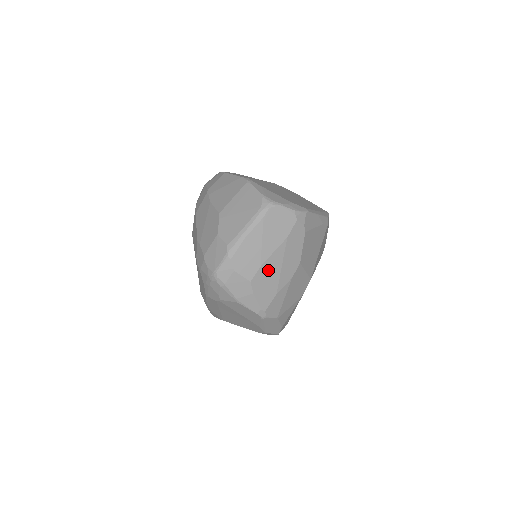
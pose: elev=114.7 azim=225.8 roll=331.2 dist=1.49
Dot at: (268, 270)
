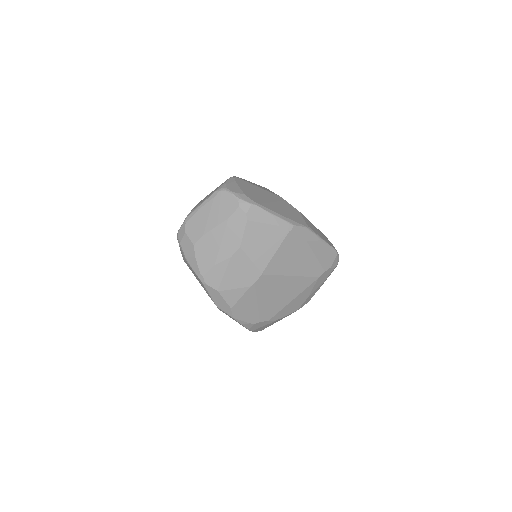
Dot at: (209, 241)
